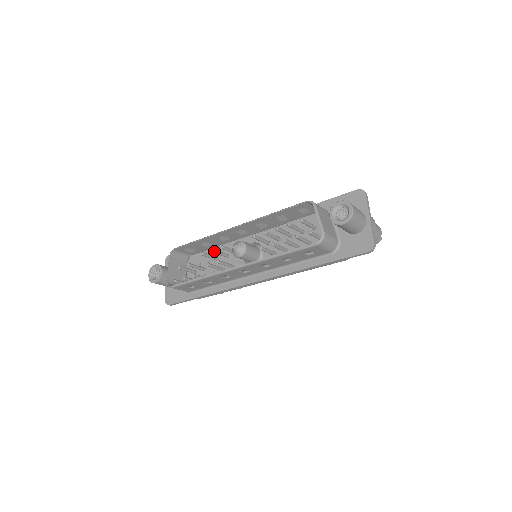
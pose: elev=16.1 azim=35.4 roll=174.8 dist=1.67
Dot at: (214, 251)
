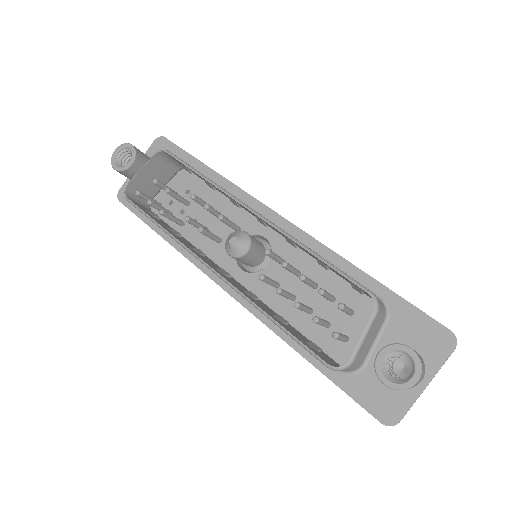
Dot at: (209, 209)
